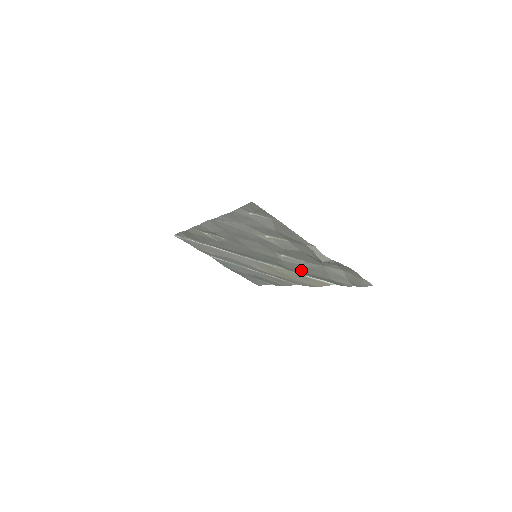
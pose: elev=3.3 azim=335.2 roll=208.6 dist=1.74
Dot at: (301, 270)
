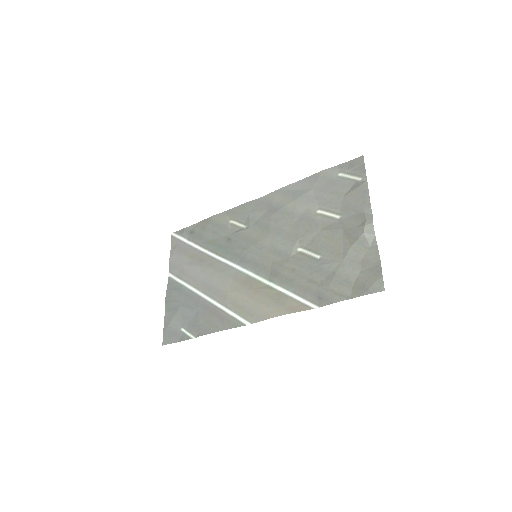
Dot at: (299, 274)
